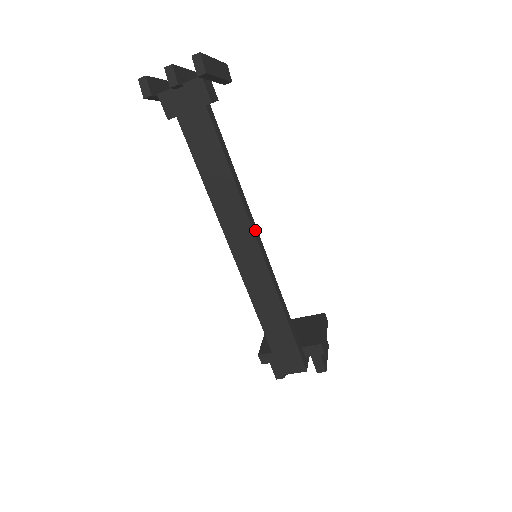
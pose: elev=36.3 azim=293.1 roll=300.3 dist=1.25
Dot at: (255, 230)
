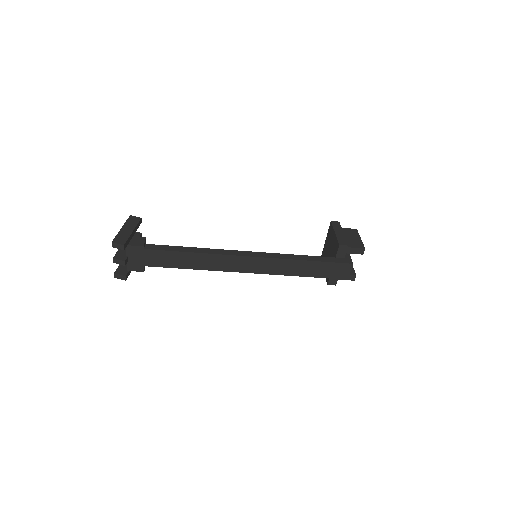
Dot at: (235, 253)
